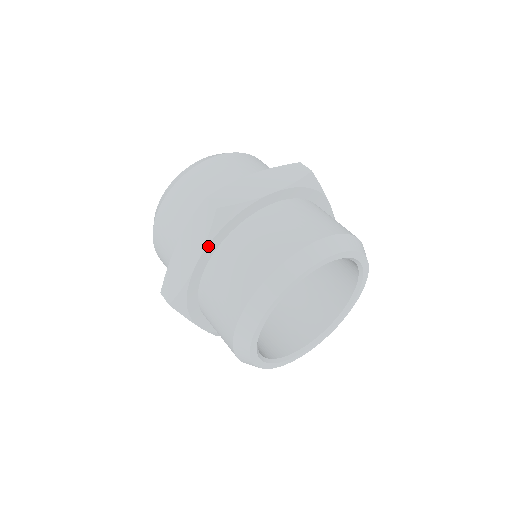
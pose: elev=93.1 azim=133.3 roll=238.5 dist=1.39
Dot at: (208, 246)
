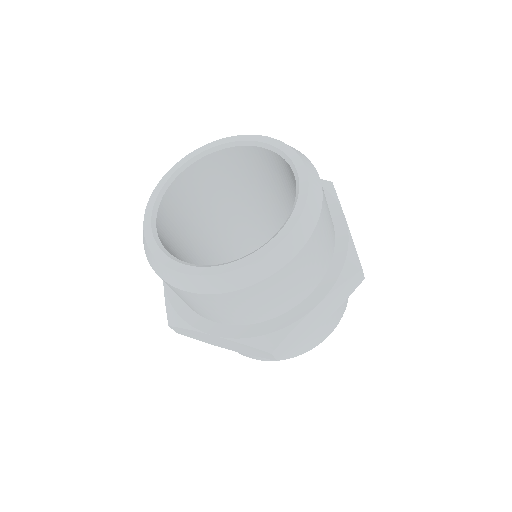
Dot at: occluded
